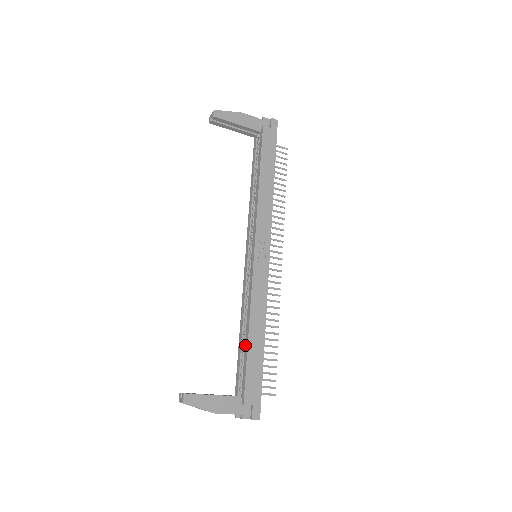
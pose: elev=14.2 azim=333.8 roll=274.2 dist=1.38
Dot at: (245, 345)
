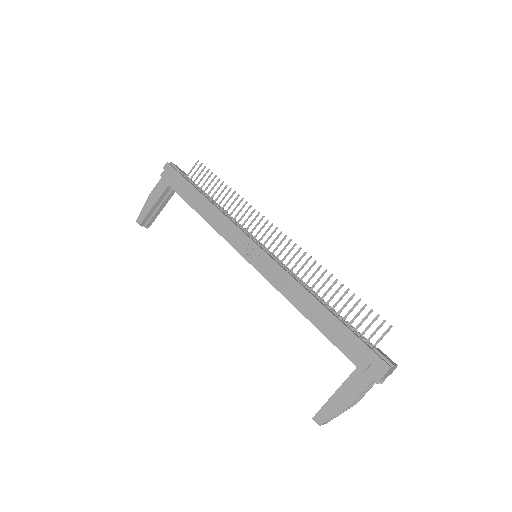
Dot at: (316, 327)
